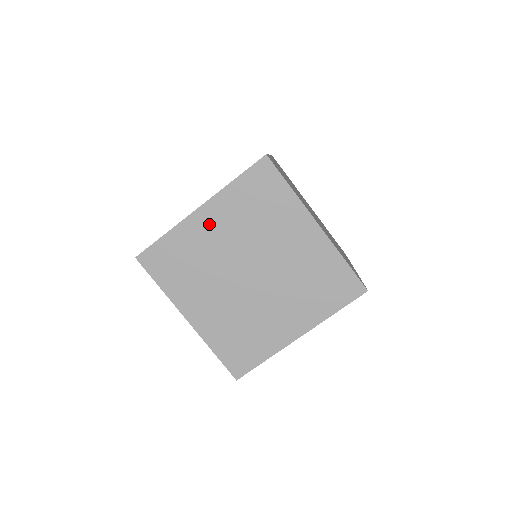
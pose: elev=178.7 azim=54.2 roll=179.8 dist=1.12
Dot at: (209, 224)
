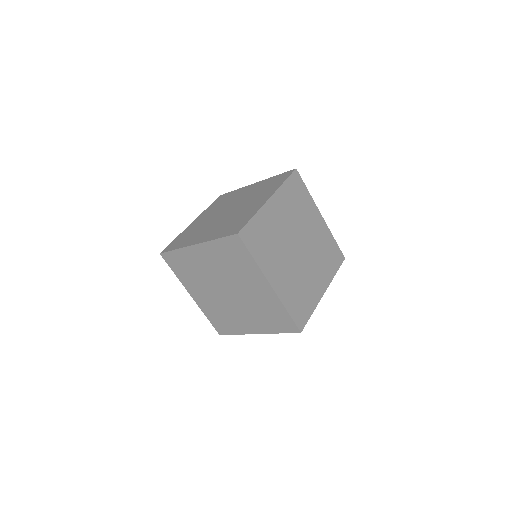
Dot at: occluded
